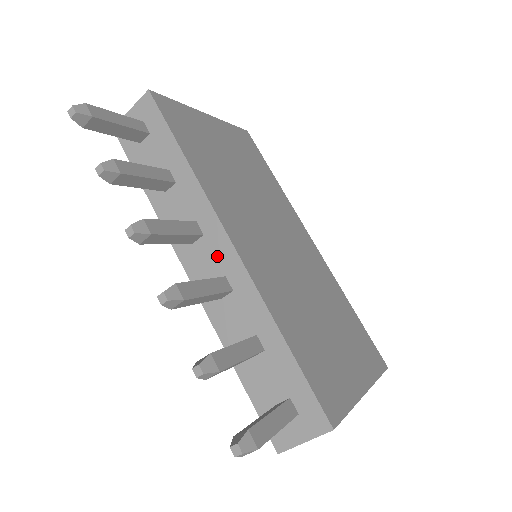
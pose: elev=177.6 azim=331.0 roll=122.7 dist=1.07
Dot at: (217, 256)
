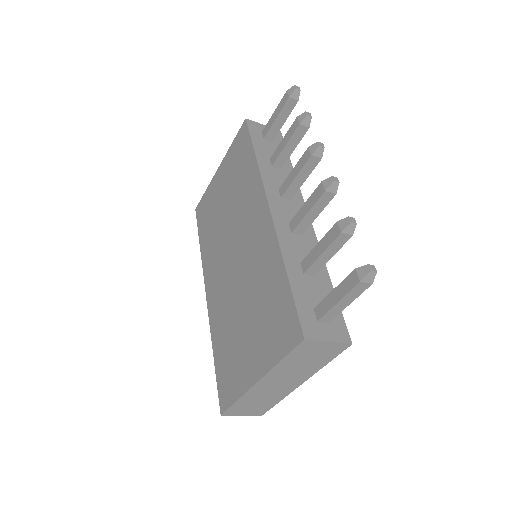
Dot at: occluded
